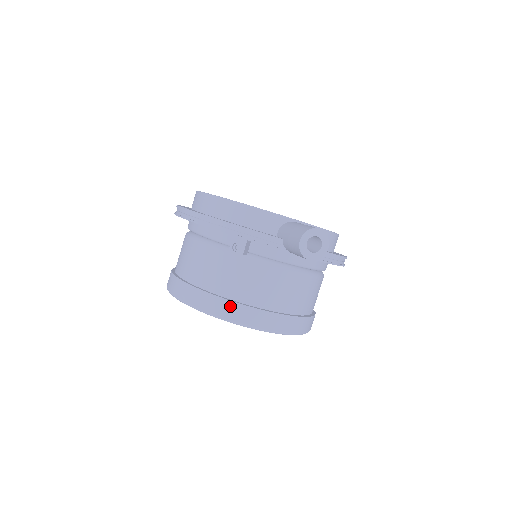
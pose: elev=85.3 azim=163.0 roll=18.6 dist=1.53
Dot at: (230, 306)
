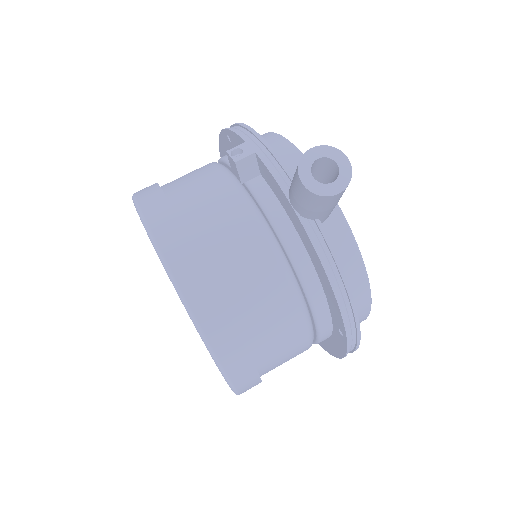
Dot at: (167, 215)
